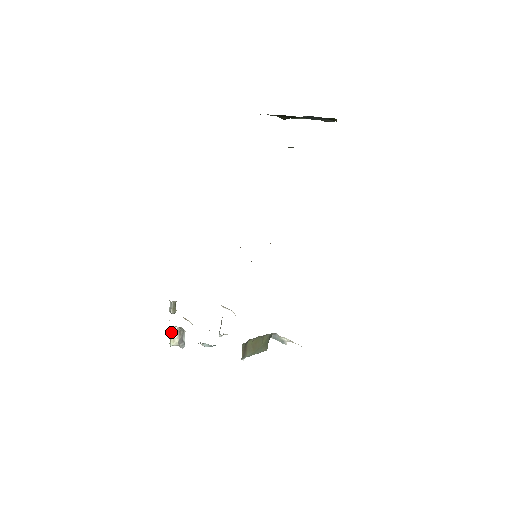
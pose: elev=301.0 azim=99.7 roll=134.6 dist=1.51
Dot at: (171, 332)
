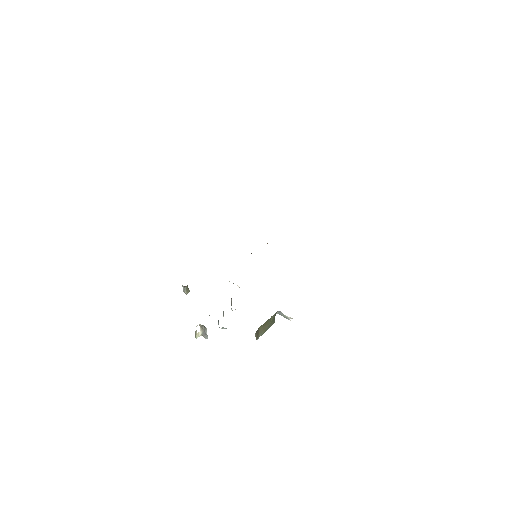
Dot at: occluded
